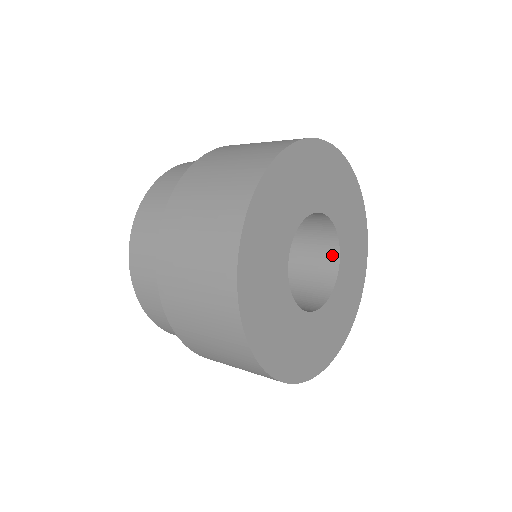
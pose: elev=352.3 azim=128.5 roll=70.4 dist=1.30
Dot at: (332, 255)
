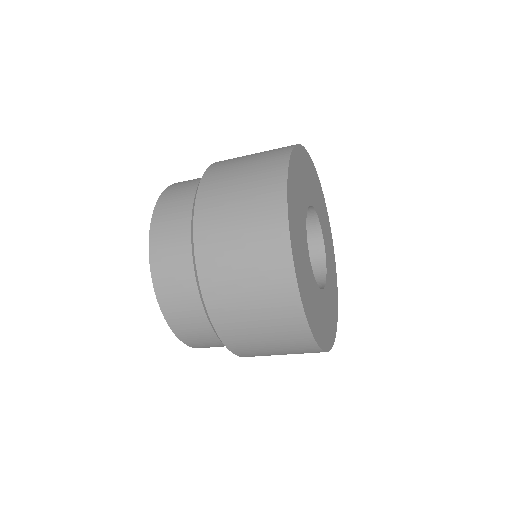
Dot at: (318, 285)
